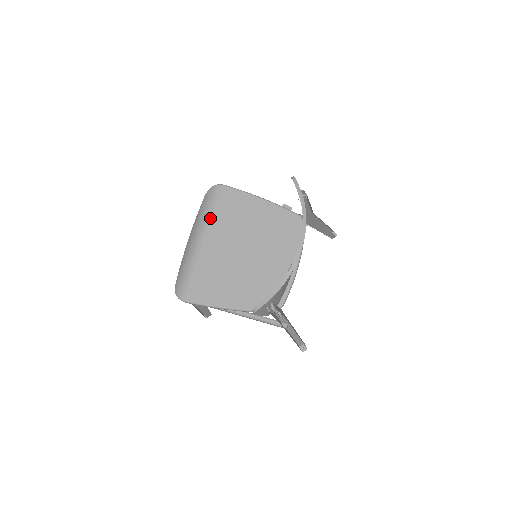
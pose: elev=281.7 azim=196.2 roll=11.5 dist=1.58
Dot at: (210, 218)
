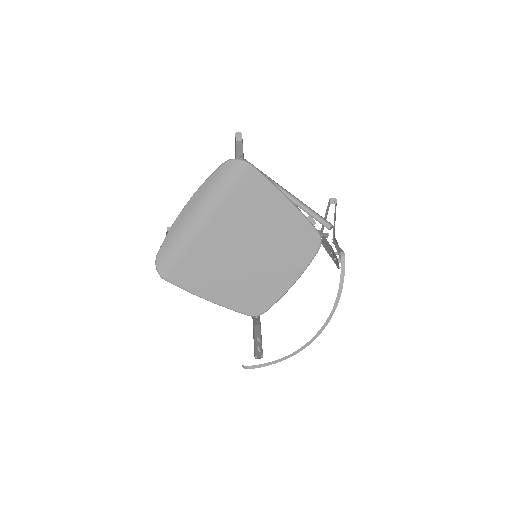
Dot at: (222, 202)
